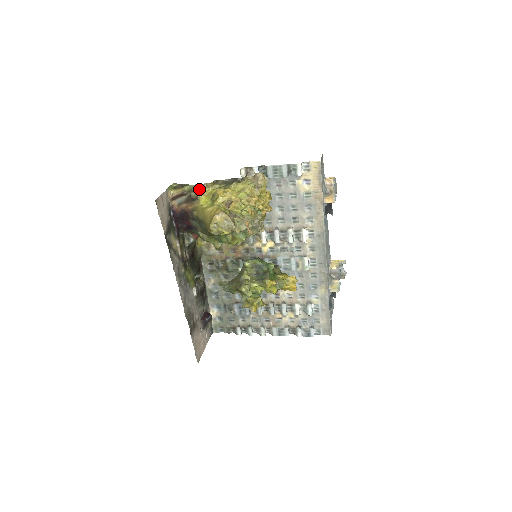
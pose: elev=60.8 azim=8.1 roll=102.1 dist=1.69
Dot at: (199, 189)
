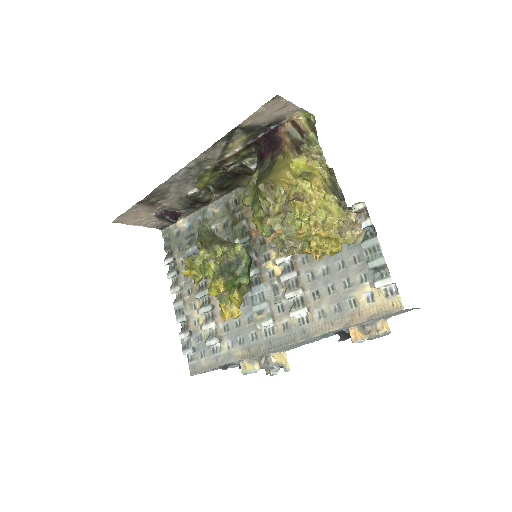
Dot at: (314, 152)
